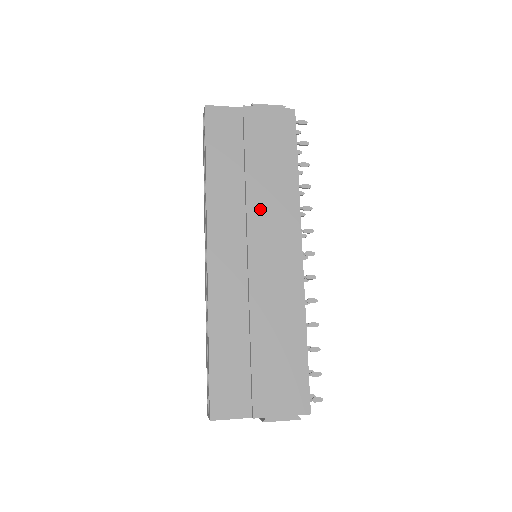
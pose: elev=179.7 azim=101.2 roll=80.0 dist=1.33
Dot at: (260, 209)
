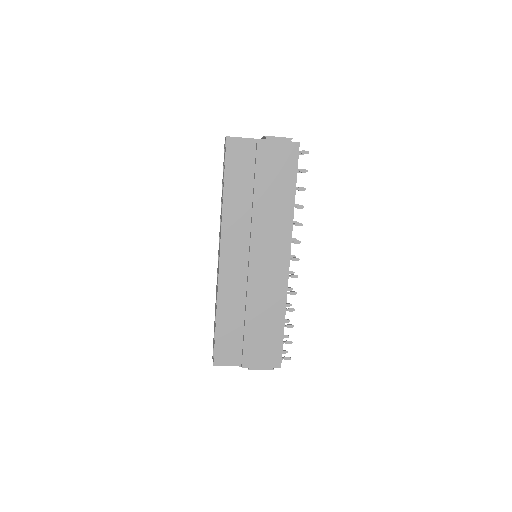
Dot at: (262, 225)
